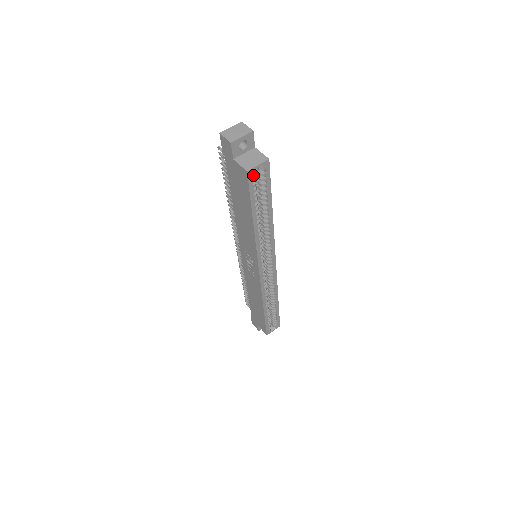
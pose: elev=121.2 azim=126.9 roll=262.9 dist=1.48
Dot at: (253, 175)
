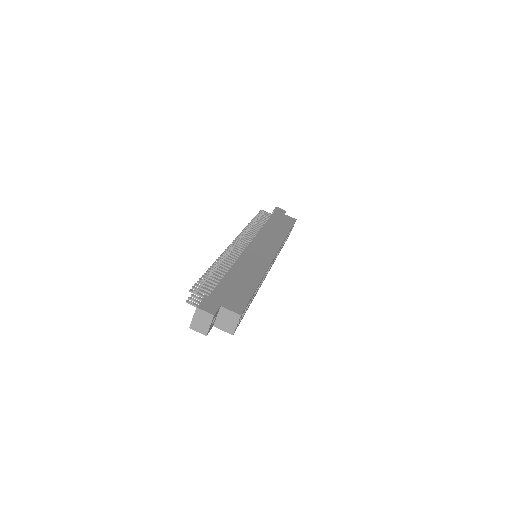
Dot at: (237, 326)
